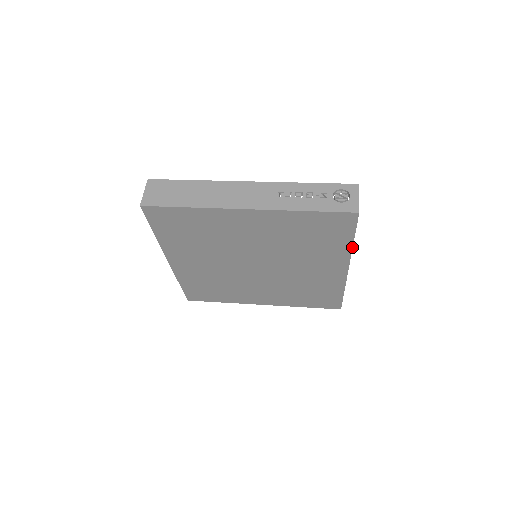
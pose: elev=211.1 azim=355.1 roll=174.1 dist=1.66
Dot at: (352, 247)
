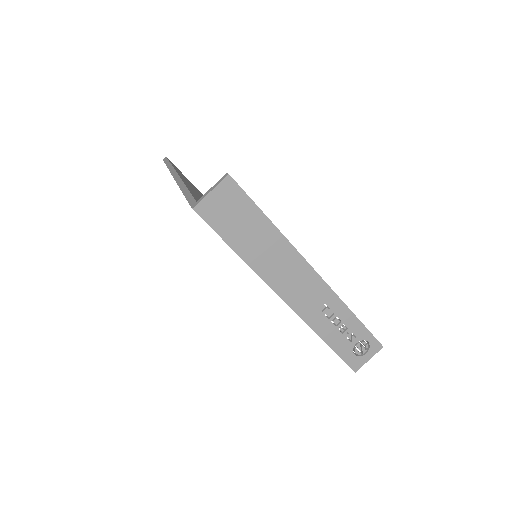
Dot at: occluded
